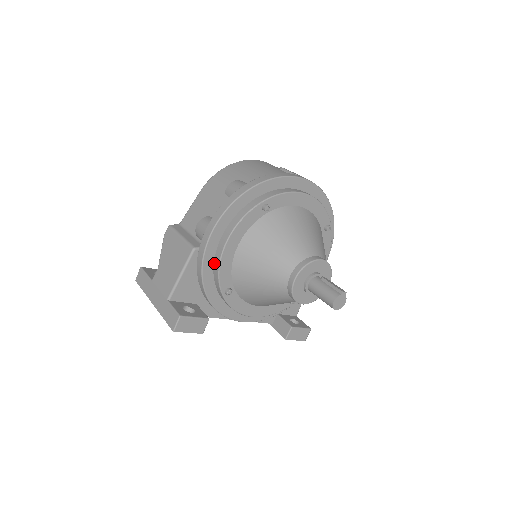
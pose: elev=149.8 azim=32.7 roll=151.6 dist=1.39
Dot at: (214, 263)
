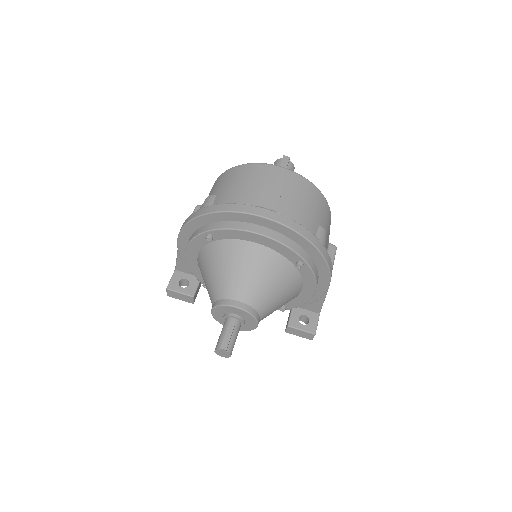
Dot at: occluded
